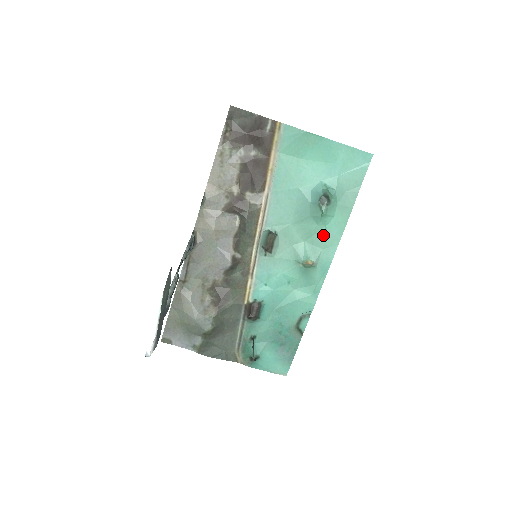
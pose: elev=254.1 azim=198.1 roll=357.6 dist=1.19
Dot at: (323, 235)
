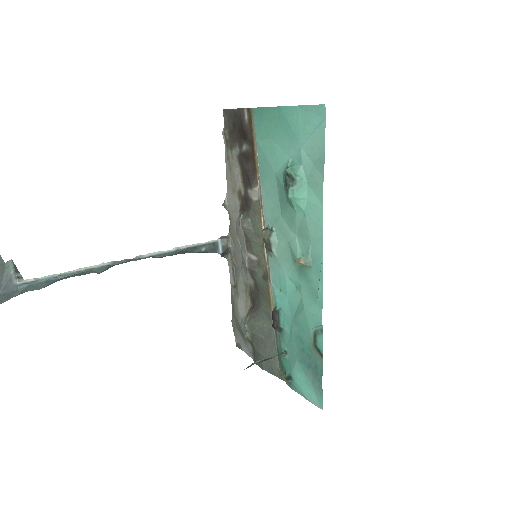
Dot at: (306, 224)
